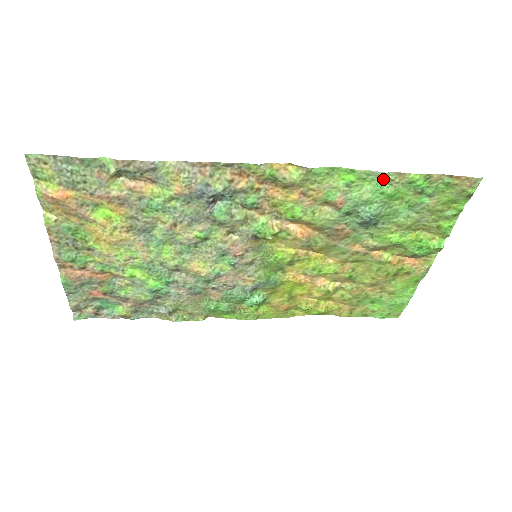
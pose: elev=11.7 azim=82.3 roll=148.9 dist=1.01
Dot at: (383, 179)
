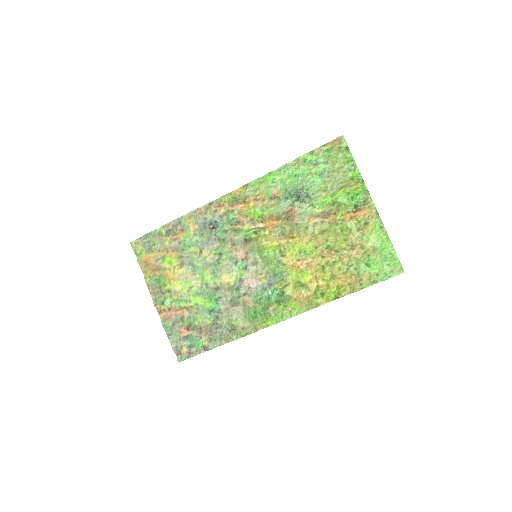
Dot at: (289, 168)
